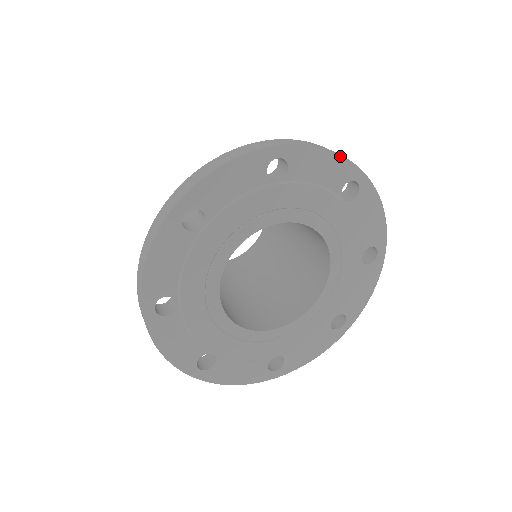
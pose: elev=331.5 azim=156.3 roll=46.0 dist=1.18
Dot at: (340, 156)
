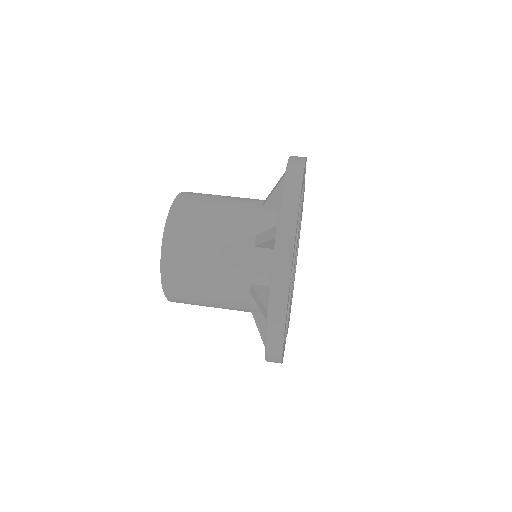
Dot at: (305, 161)
